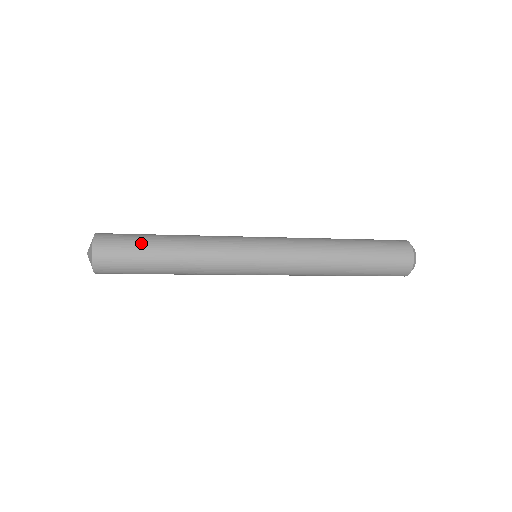
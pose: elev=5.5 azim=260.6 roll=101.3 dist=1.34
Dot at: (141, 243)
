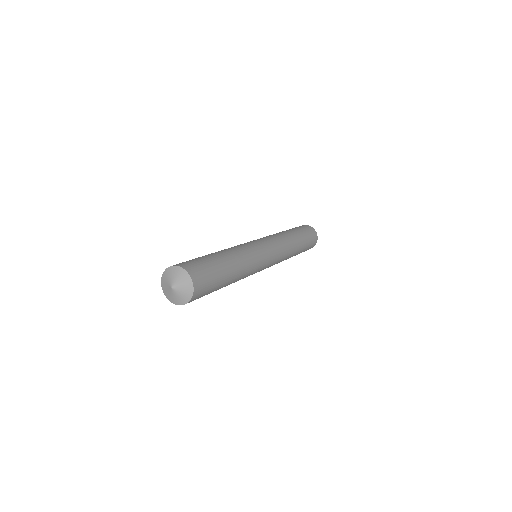
Dot at: (219, 273)
